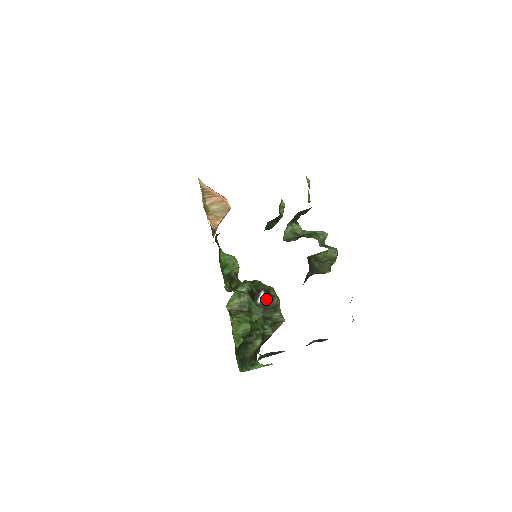
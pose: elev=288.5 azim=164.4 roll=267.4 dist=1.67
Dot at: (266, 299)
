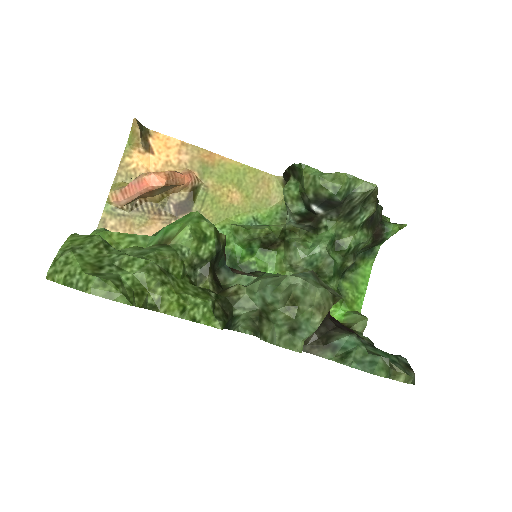
Dot at: (325, 205)
